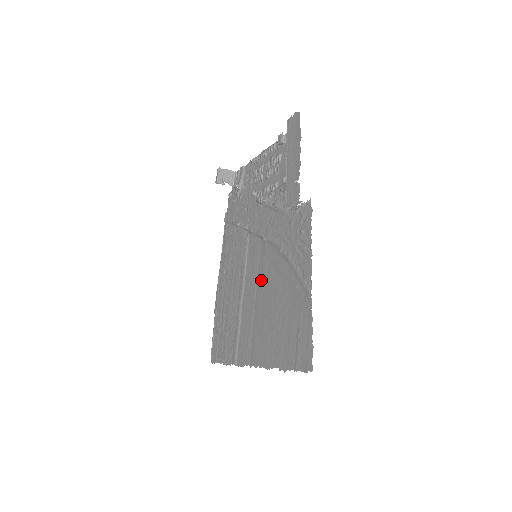
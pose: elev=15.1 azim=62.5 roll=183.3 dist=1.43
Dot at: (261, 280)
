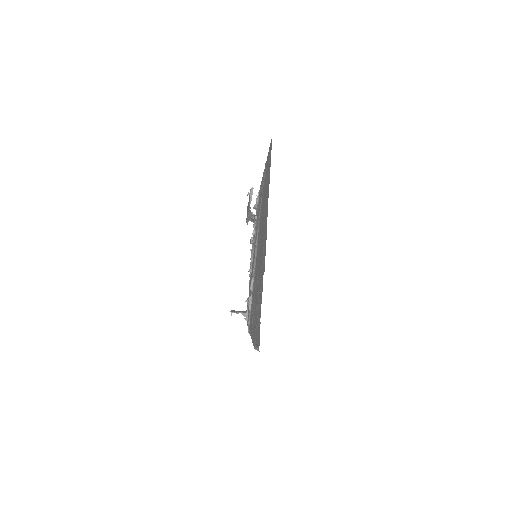
Dot at: (259, 243)
